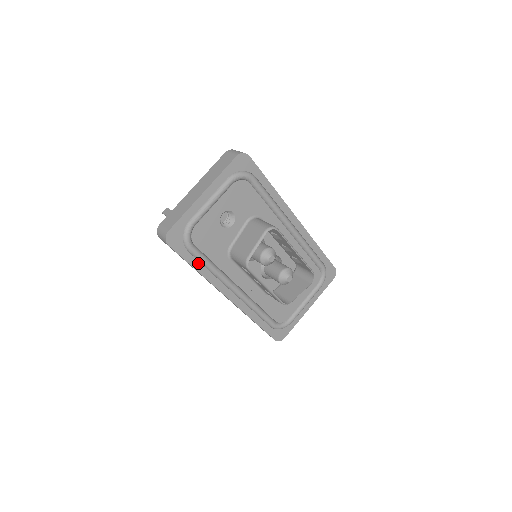
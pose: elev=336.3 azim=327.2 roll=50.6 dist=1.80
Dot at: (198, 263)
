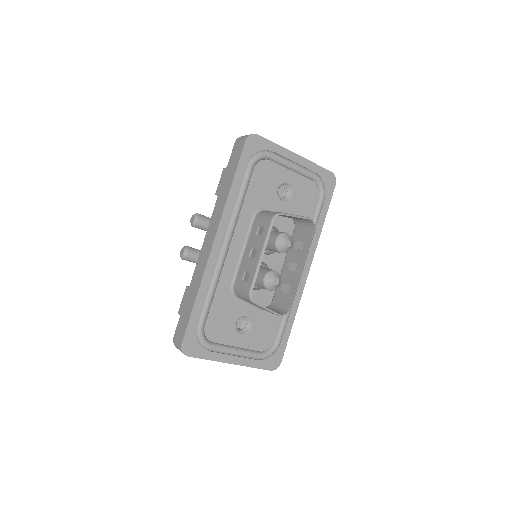
Dot at: (239, 182)
